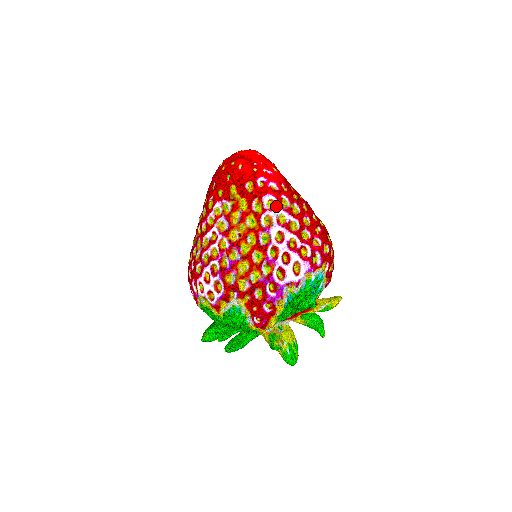
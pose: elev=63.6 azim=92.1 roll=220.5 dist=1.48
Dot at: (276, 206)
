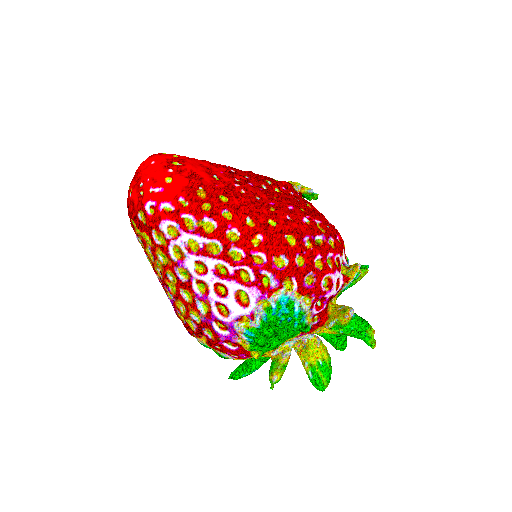
Dot at: (179, 231)
